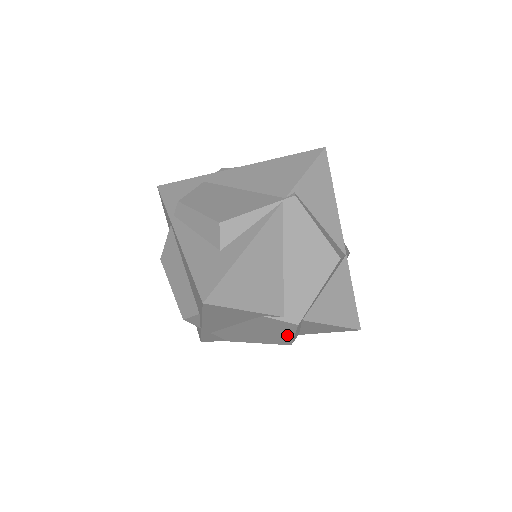
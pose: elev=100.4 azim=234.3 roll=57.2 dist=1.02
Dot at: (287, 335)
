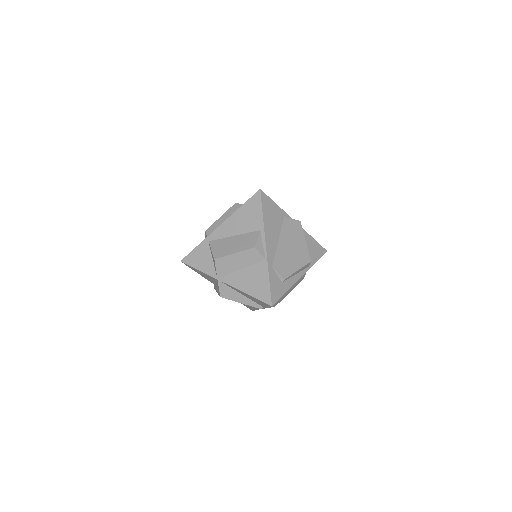
Dot at: (303, 243)
